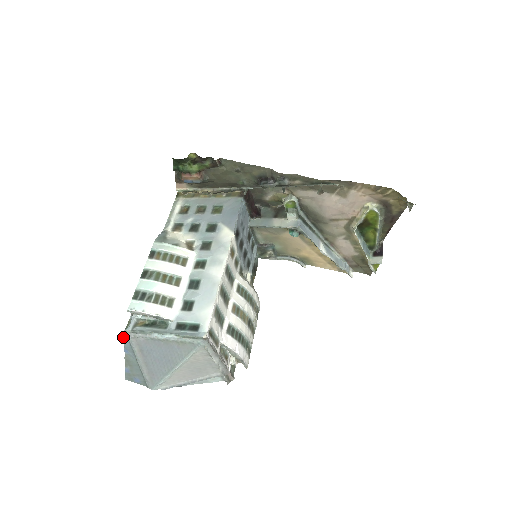
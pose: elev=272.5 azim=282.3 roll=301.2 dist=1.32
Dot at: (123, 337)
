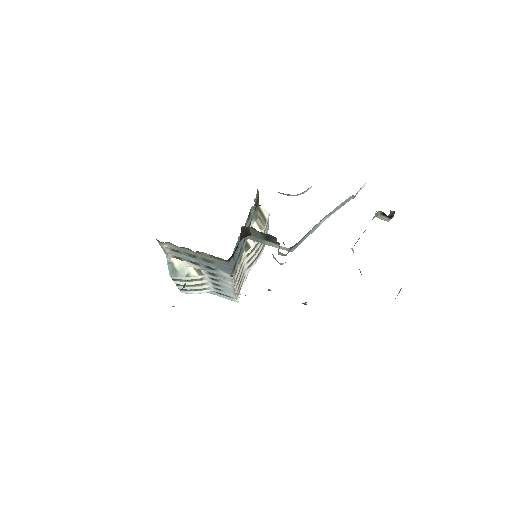
Dot at: occluded
